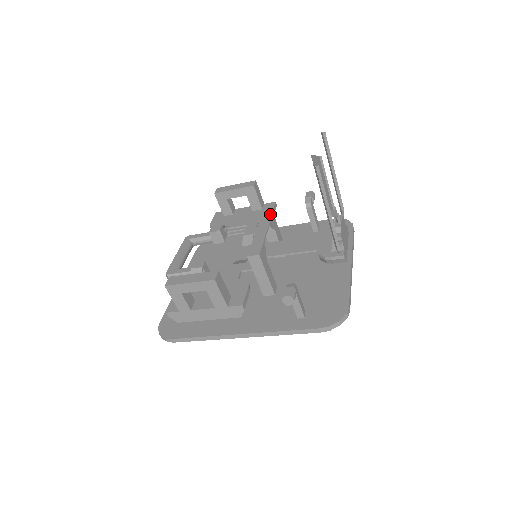
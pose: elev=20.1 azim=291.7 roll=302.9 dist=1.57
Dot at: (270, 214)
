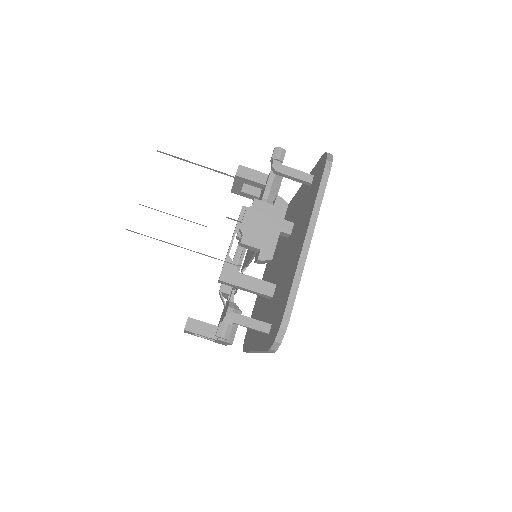
Dot at: occluded
